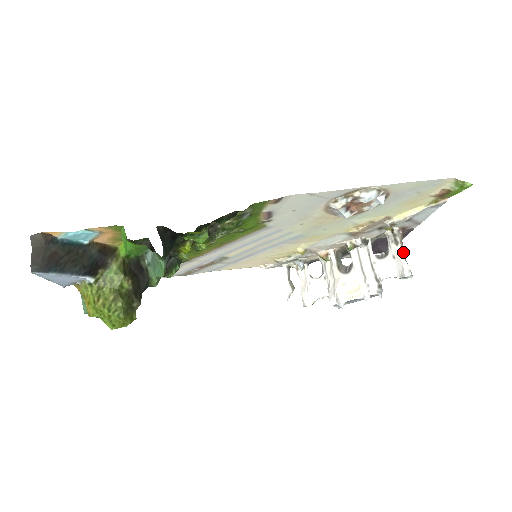
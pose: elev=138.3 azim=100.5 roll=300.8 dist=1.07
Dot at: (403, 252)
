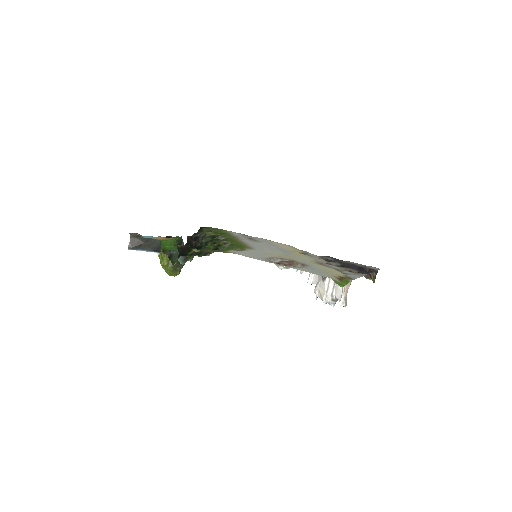
Dot at: (346, 289)
